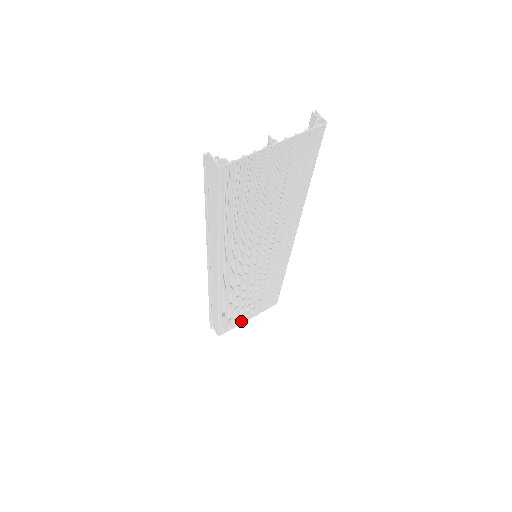
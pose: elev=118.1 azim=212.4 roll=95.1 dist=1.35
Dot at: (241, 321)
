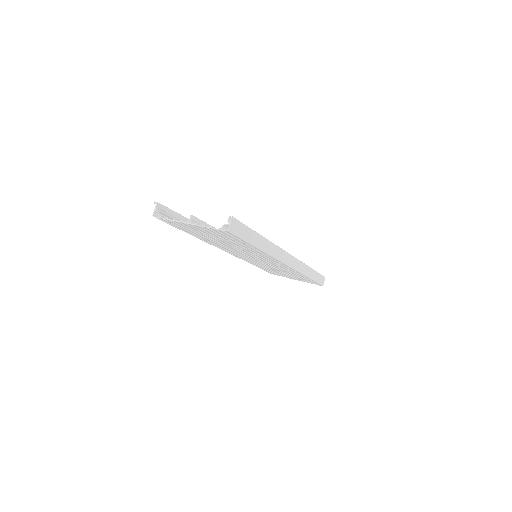
Dot at: (287, 277)
